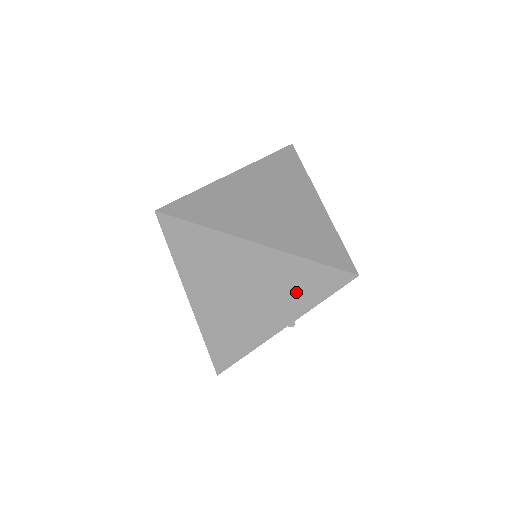
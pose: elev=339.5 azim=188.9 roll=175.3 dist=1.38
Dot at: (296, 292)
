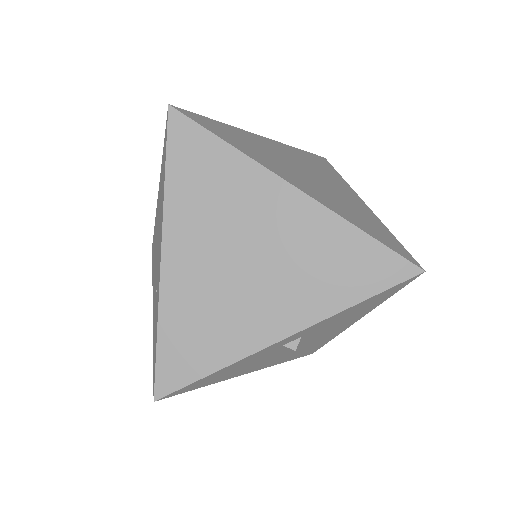
Dot at: (328, 277)
